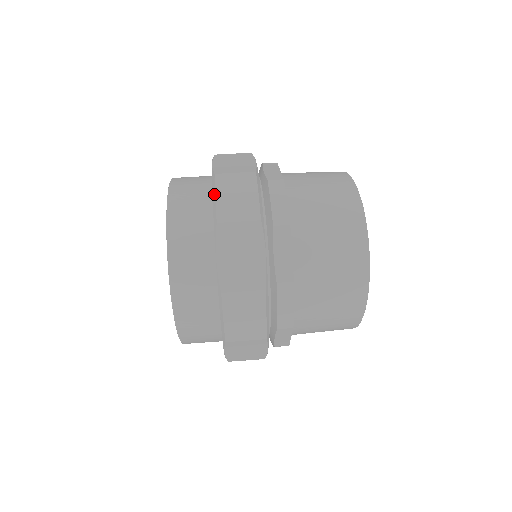
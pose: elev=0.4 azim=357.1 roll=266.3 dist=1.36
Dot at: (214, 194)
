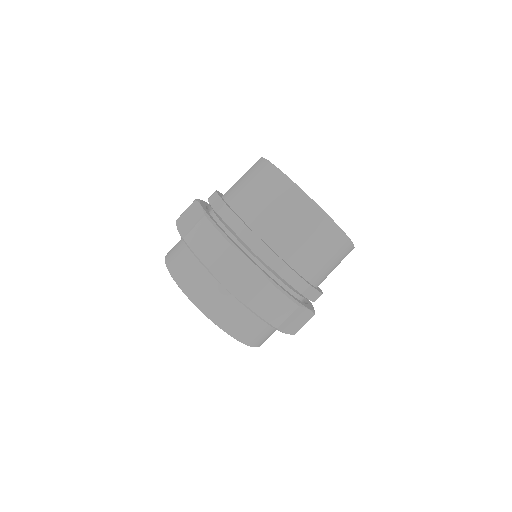
Dot at: (261, 318)
